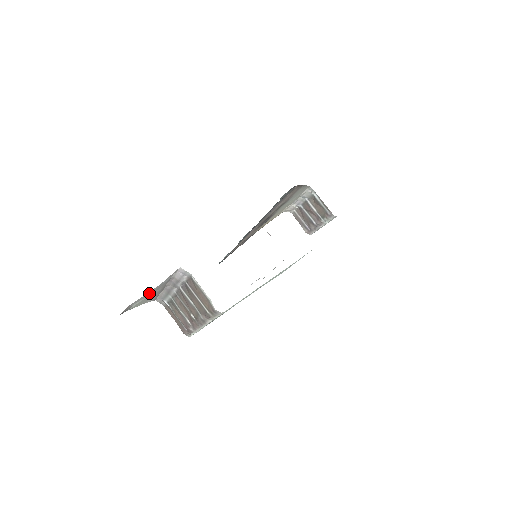
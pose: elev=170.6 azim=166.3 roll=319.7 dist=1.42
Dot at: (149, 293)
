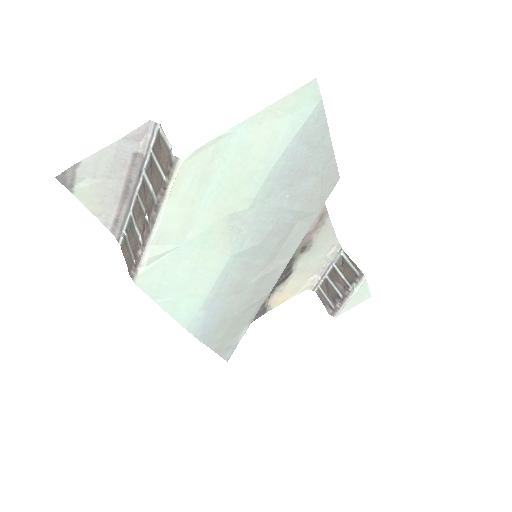
Dot at: (104, 163)
